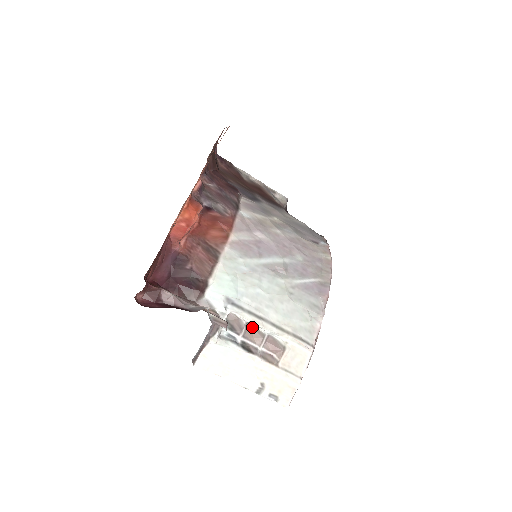
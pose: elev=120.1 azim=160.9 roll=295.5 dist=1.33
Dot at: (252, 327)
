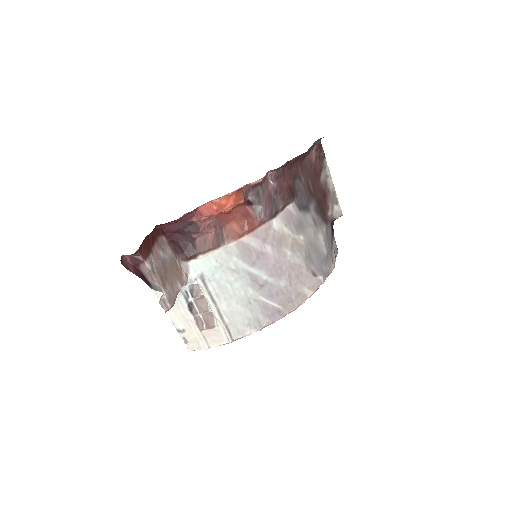
Dot at: (205, 299)
